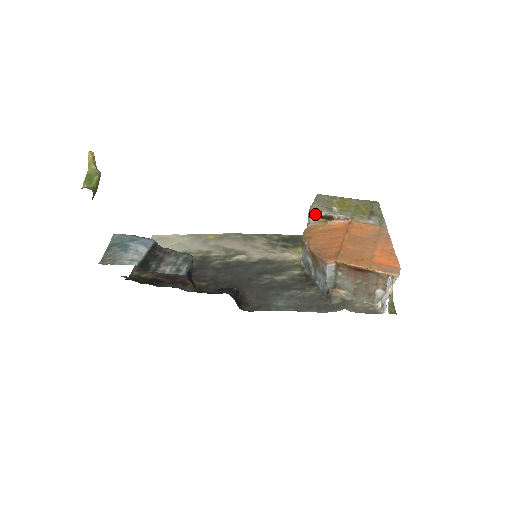
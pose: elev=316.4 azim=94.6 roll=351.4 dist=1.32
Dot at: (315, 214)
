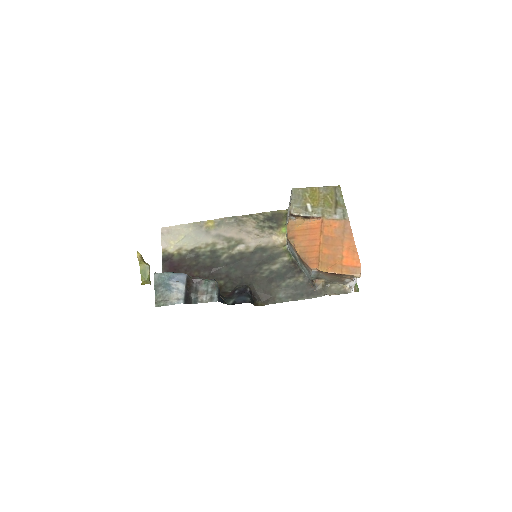
Dot at: (295, 215)
